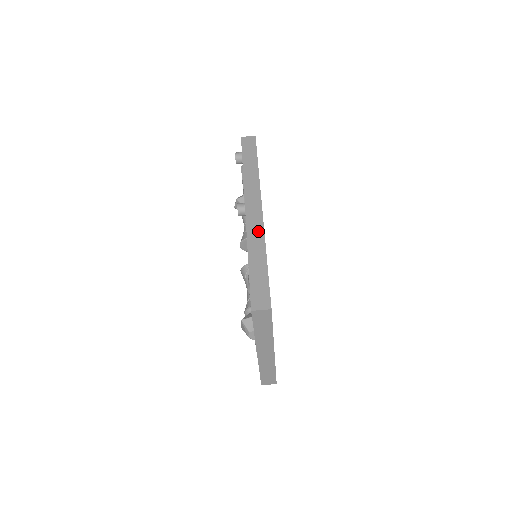
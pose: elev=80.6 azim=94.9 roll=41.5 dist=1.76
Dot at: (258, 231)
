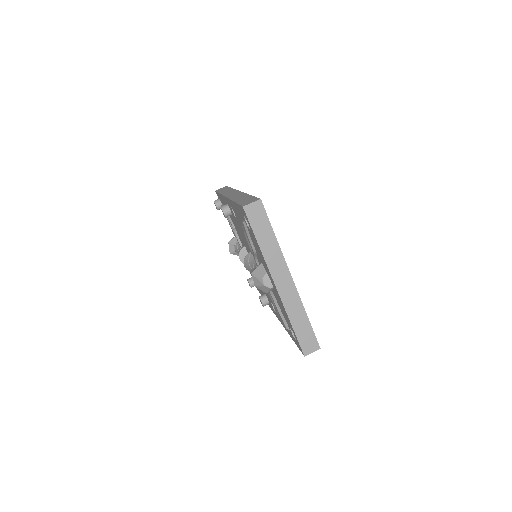
Dot at: (239, 194)
